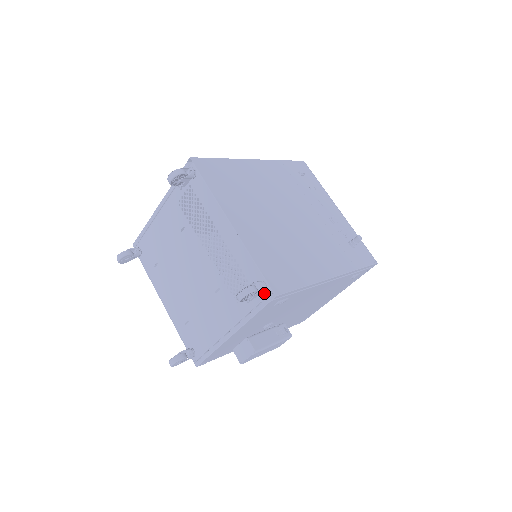
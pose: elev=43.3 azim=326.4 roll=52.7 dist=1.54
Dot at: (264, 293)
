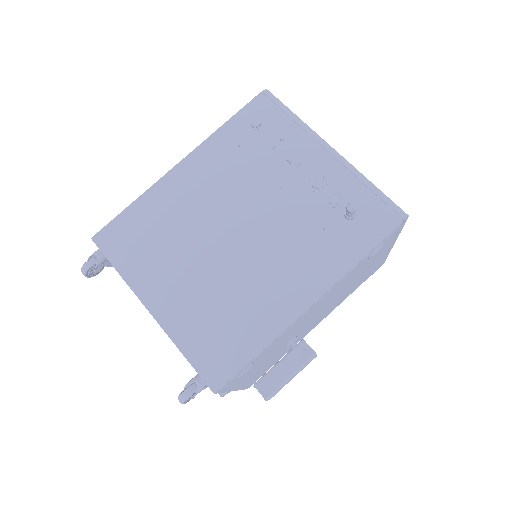
Dot at: occluded
